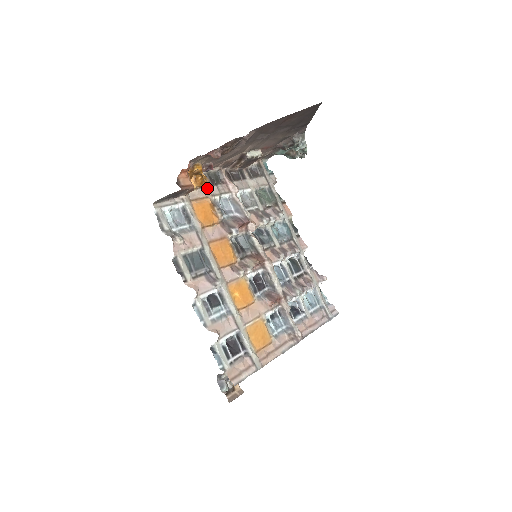
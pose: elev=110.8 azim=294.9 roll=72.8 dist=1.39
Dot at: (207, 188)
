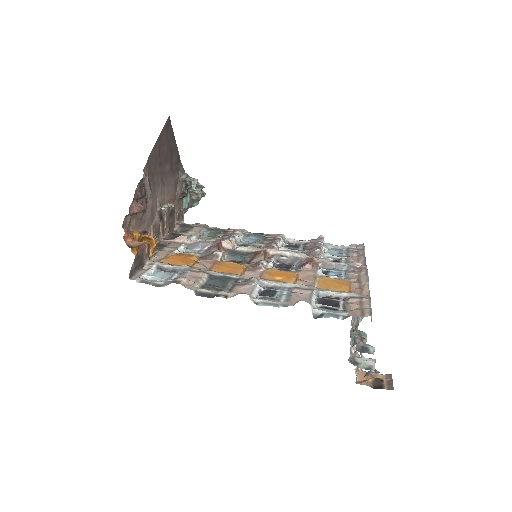
Dot at: (161, 251)
